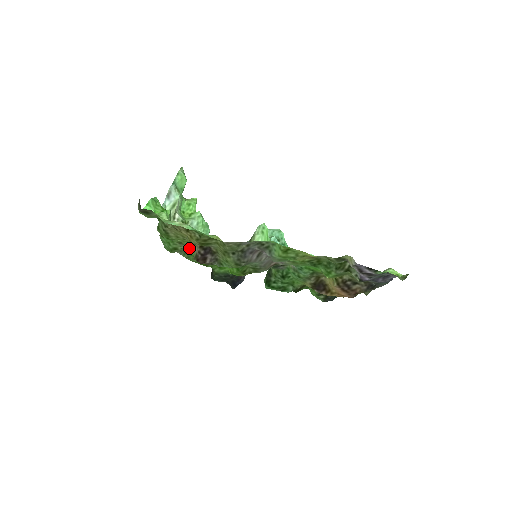
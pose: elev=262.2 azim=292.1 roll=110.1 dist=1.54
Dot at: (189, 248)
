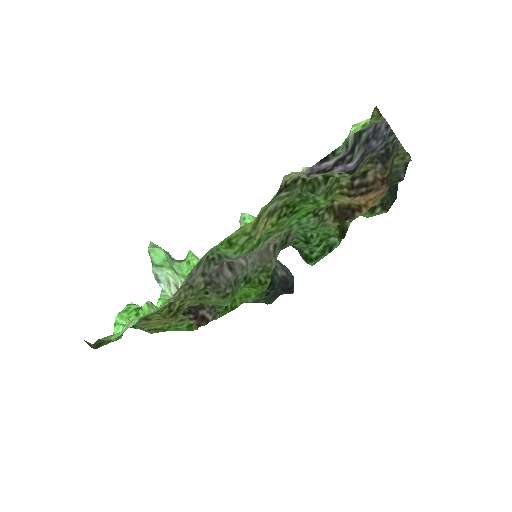
Dot at: occluded
